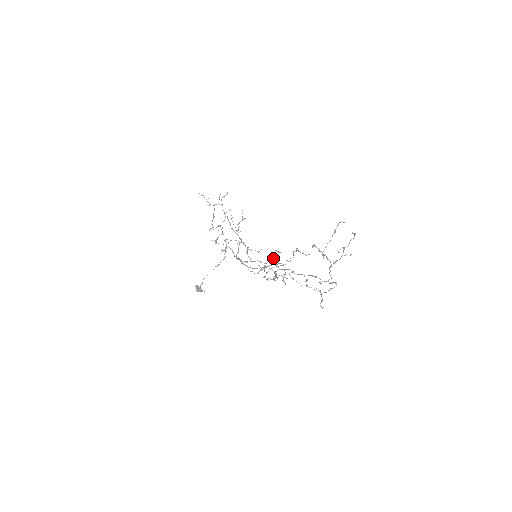
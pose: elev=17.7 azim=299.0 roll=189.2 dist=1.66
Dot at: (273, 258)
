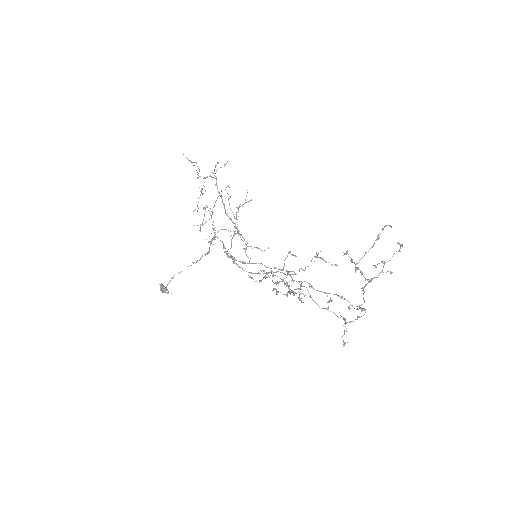
Dot at: occluded
